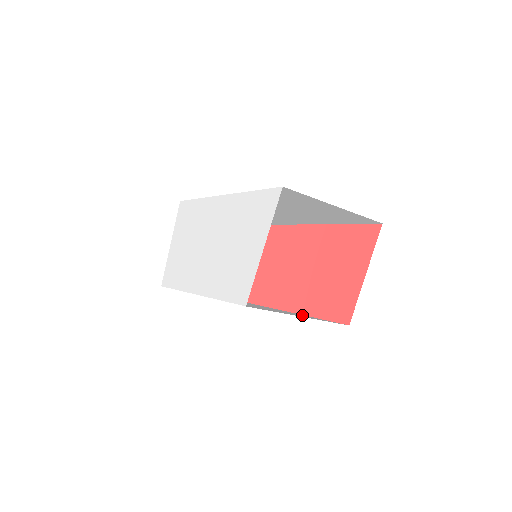
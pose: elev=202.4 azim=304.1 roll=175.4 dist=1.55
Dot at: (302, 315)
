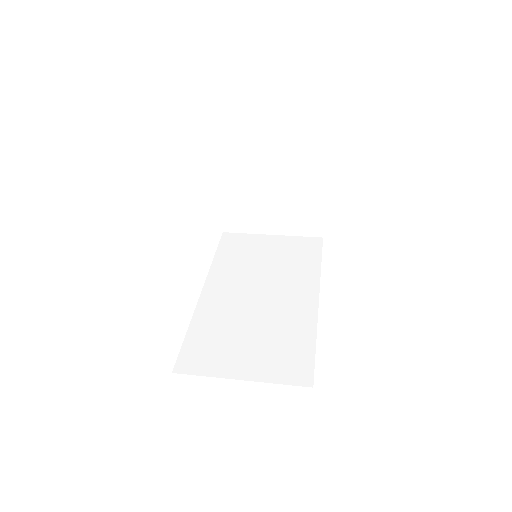
Dot at: (297, 336)
